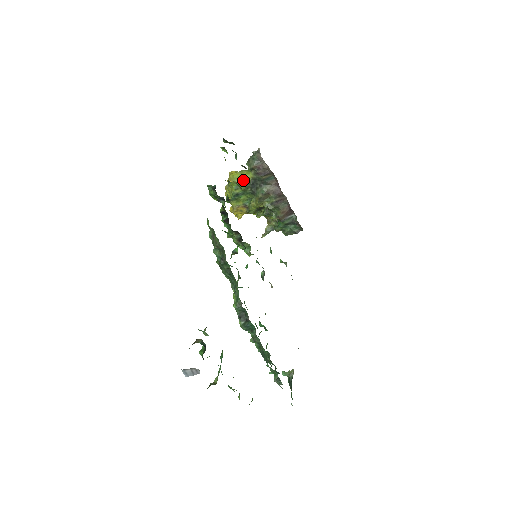
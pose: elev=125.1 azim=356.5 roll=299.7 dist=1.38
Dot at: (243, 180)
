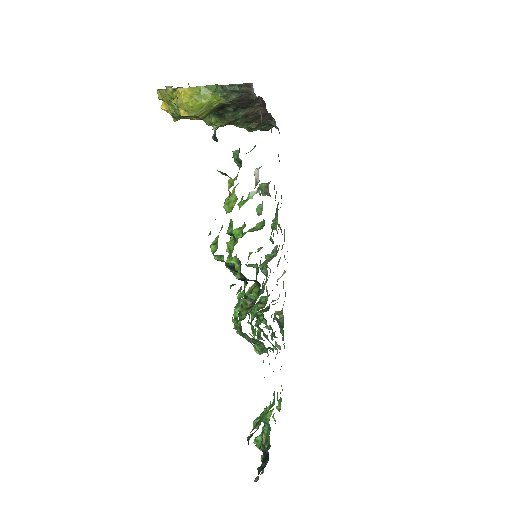
Dot at: (207, 109)
